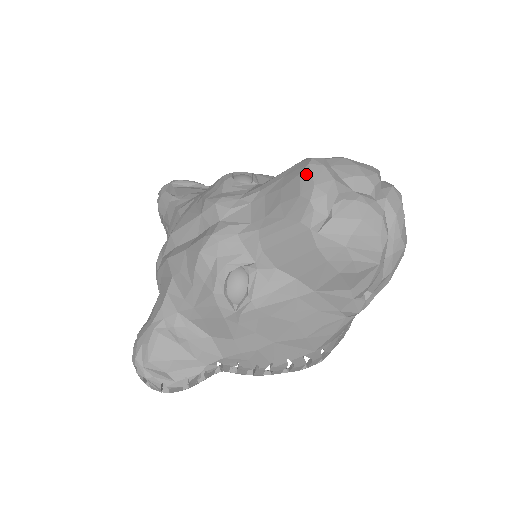
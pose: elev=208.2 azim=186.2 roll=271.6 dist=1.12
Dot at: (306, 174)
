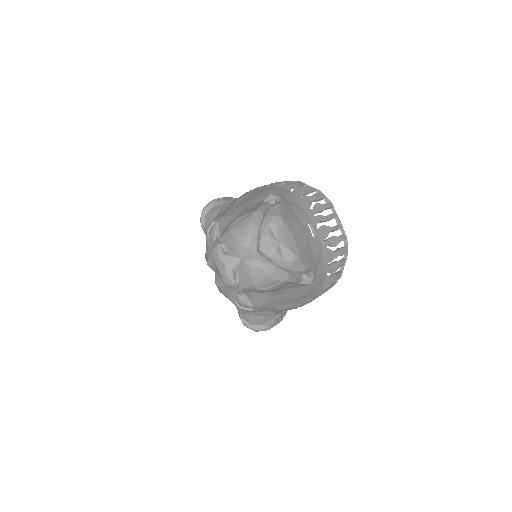
Dot at: (215, 264)
